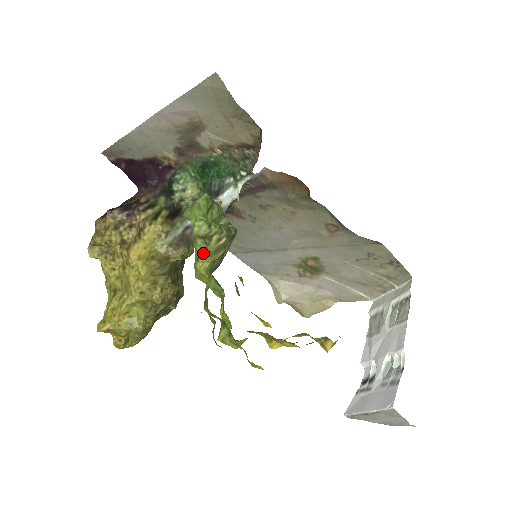
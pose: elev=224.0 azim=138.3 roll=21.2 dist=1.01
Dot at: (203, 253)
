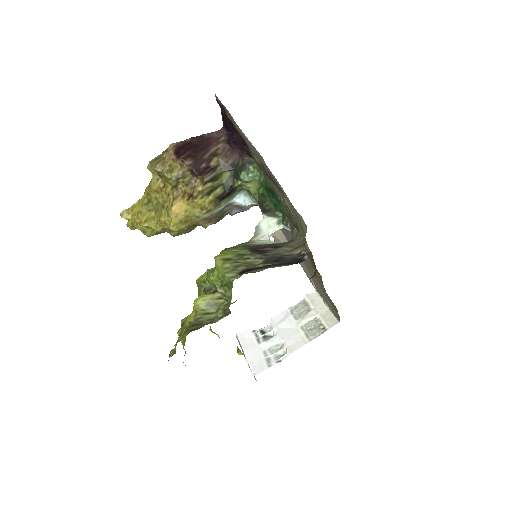
Dot at: (205, 297)
